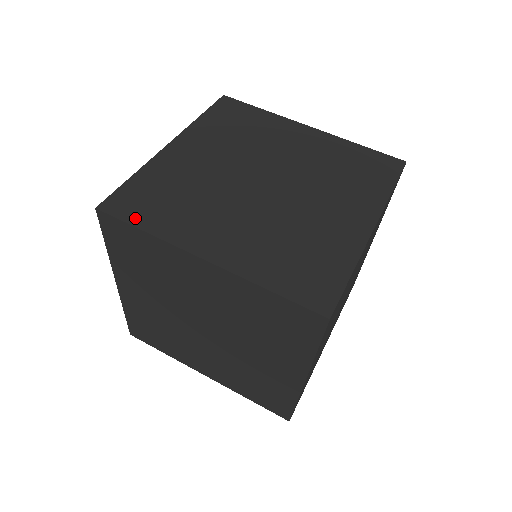
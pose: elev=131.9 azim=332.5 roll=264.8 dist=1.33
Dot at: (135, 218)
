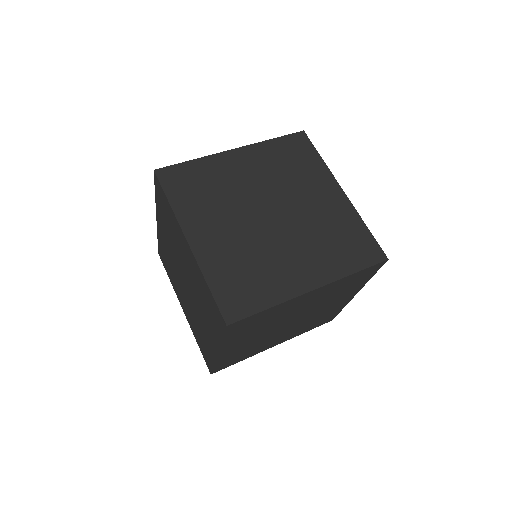
Dot at: (171, 190)
